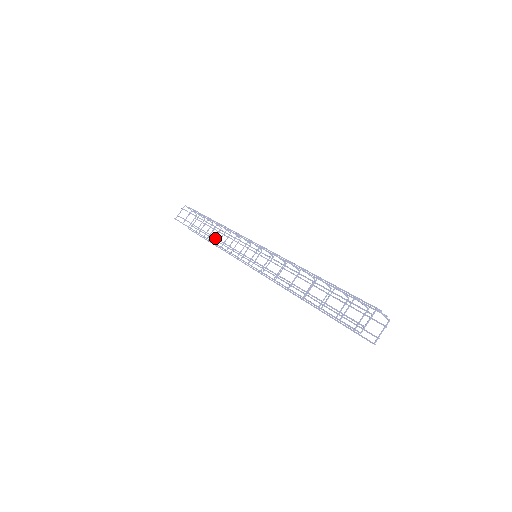
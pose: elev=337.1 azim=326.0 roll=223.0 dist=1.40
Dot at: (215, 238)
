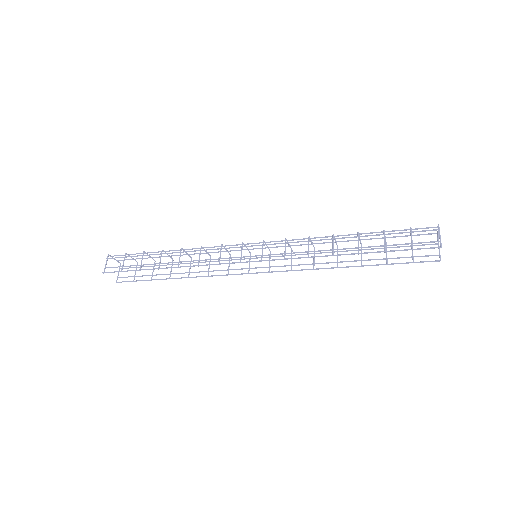
Dot at: (192, 261)
